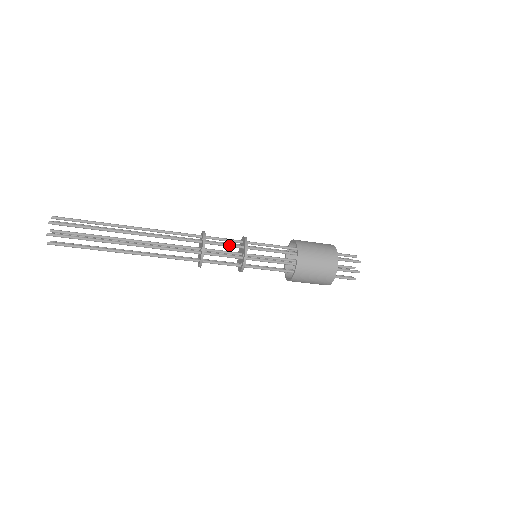
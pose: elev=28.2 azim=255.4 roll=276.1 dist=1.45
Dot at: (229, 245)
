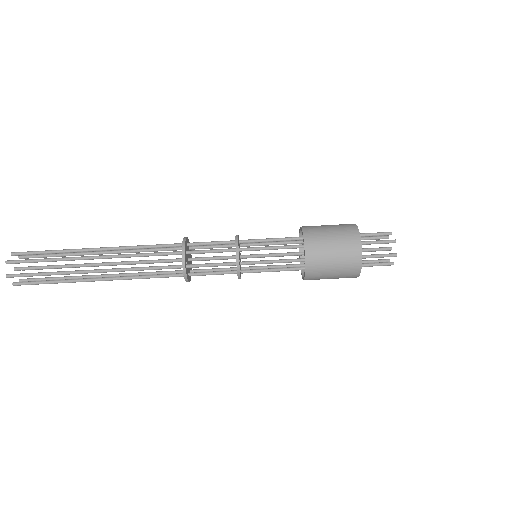
Dot at: (217, 242)
